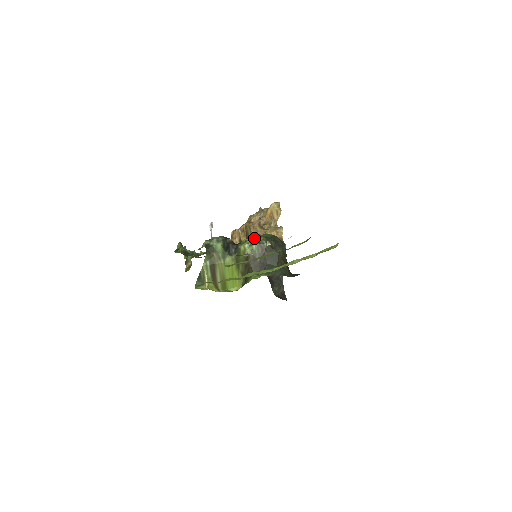
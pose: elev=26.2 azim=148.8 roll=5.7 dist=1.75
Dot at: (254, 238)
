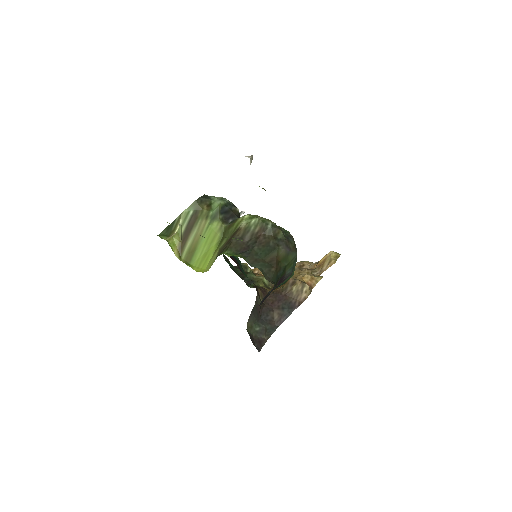
Dot at: occluded
